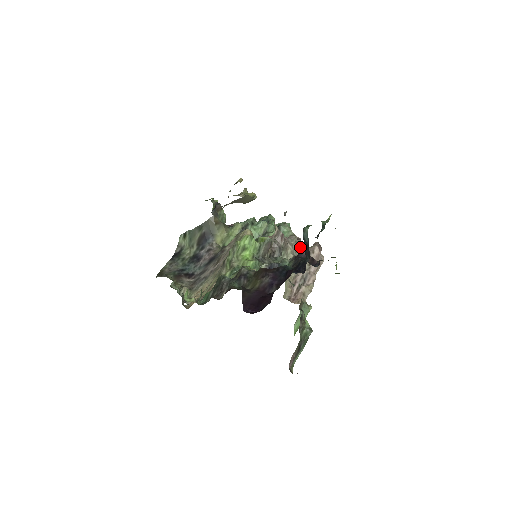
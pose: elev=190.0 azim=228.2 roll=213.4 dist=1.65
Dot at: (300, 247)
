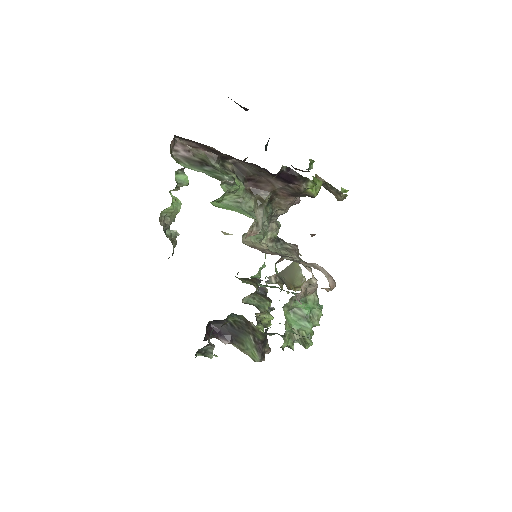
Dot at: (308, 268)
